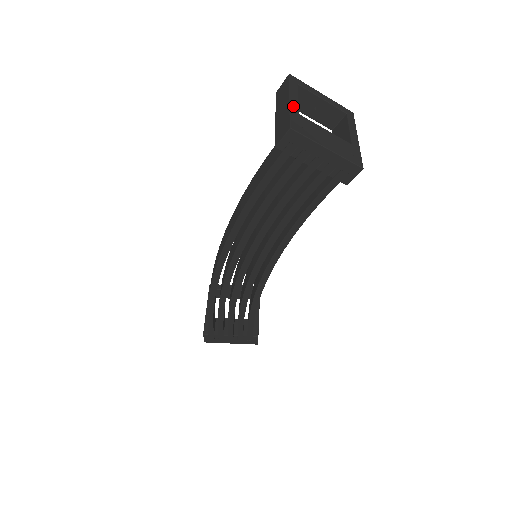
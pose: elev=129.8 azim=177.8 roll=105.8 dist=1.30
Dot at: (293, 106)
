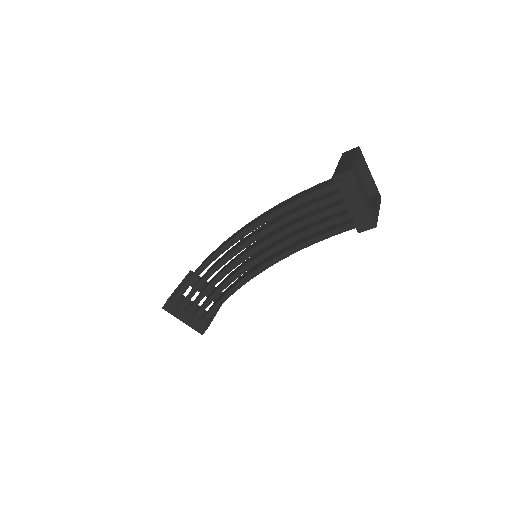
Dot at: (356, 162)
